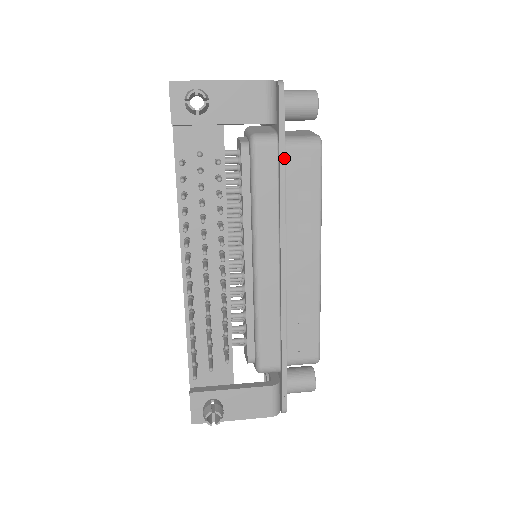
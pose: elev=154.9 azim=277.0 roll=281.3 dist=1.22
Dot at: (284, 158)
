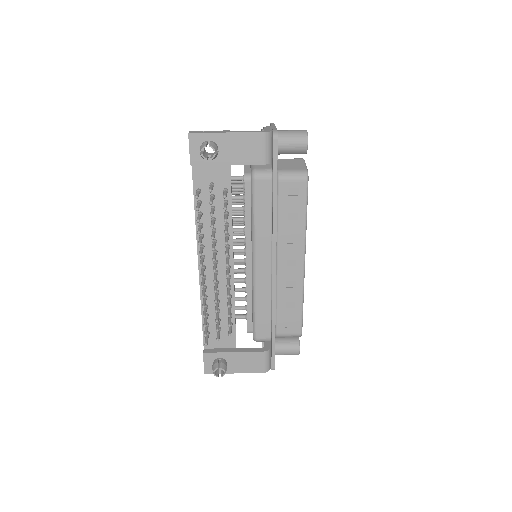
Dot at: (276, 190)
